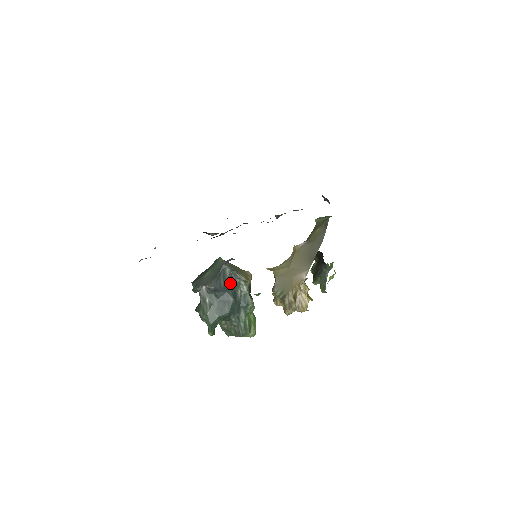
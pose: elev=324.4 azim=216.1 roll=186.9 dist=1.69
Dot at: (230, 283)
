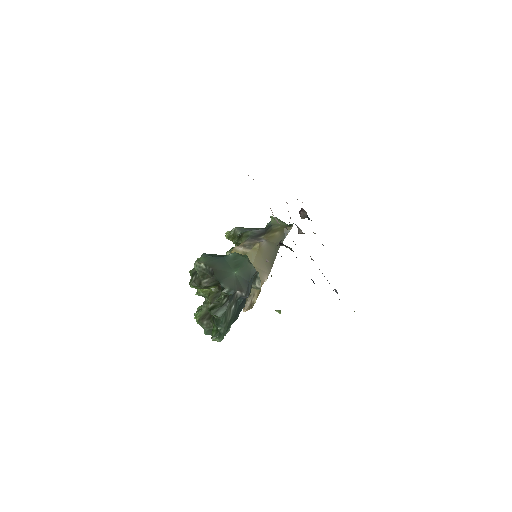
Dot at: occluded
